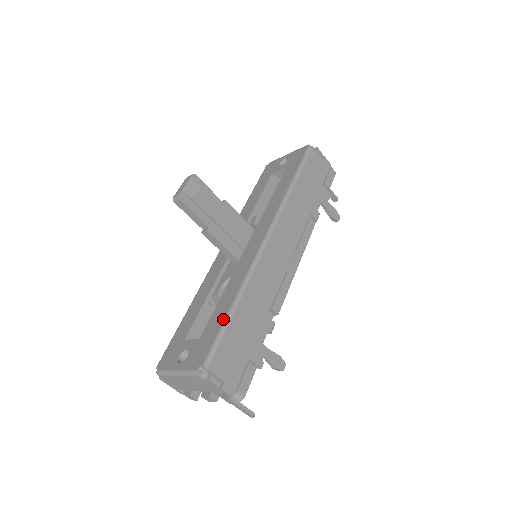
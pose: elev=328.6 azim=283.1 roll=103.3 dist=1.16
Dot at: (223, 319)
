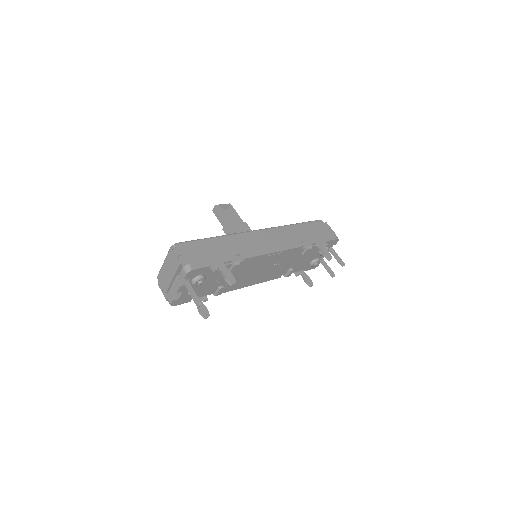
Dot at: (203, 239)
